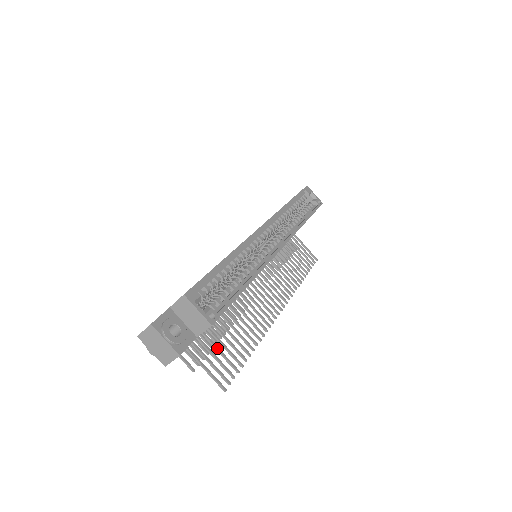
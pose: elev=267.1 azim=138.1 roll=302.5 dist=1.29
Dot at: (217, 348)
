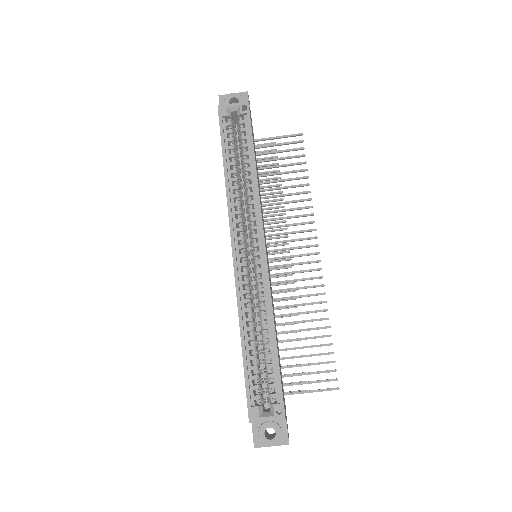
Dot at: occluded
